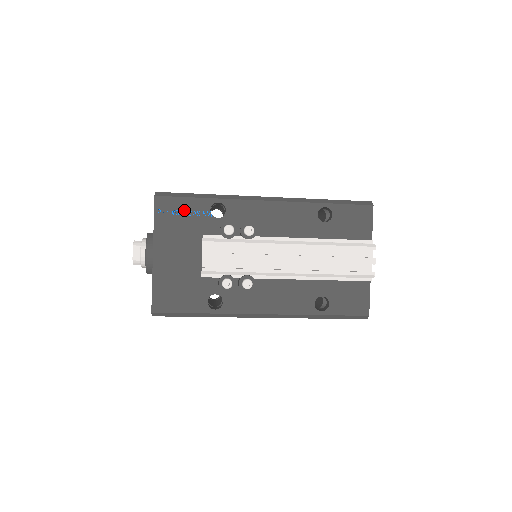
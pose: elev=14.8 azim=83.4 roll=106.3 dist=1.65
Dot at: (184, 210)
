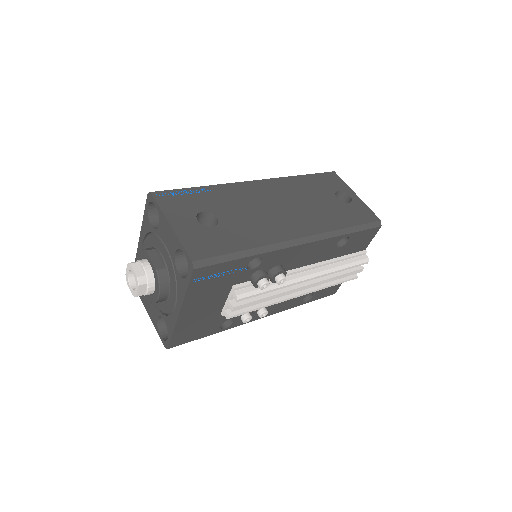
Dot at: (221, 272)
